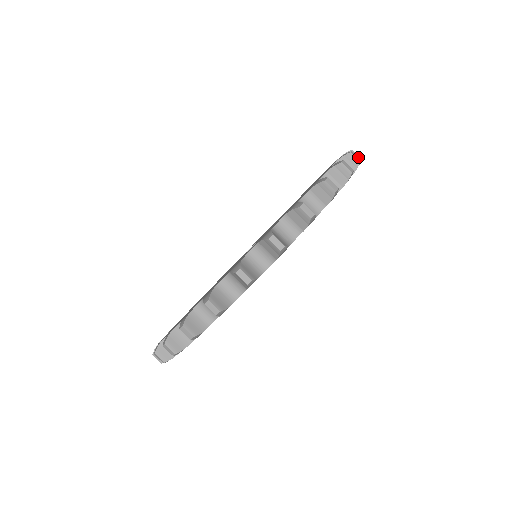
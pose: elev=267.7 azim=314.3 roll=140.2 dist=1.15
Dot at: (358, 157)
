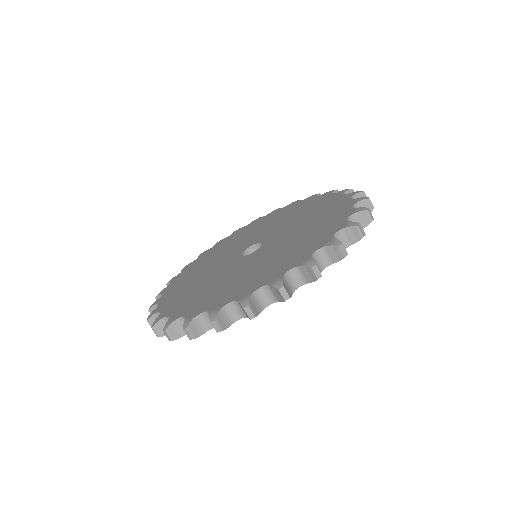
Dot at: occluded
